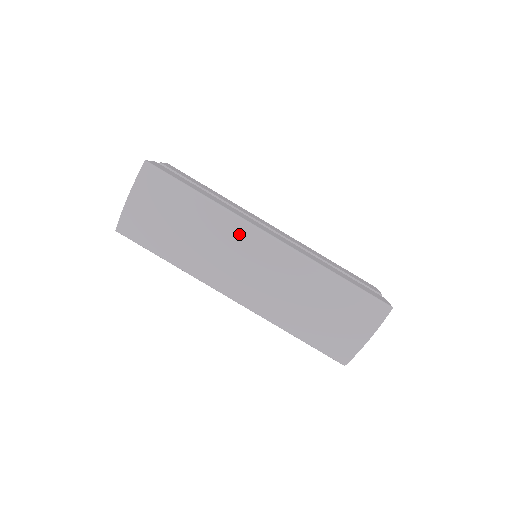
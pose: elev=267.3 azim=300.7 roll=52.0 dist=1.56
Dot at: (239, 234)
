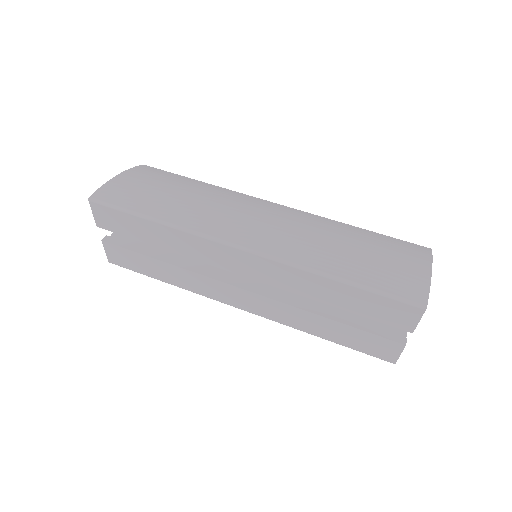
Dot at: (245, 198)
